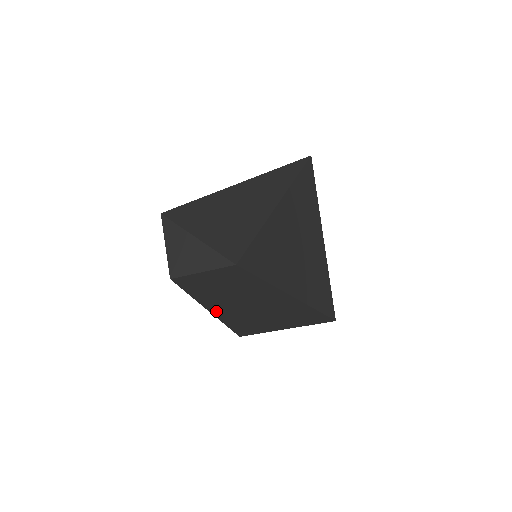
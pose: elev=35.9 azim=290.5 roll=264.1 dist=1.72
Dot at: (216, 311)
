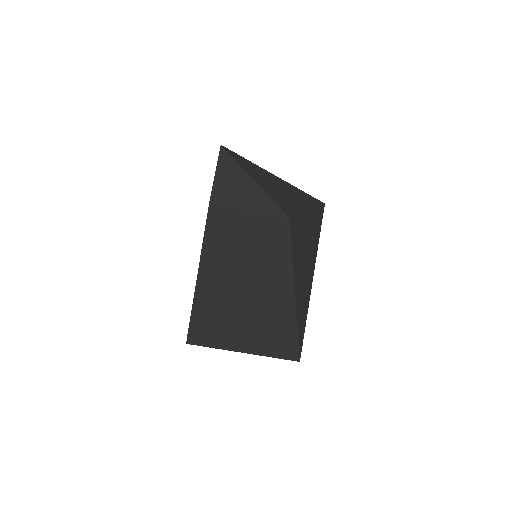
Dot at: (203, 284)
